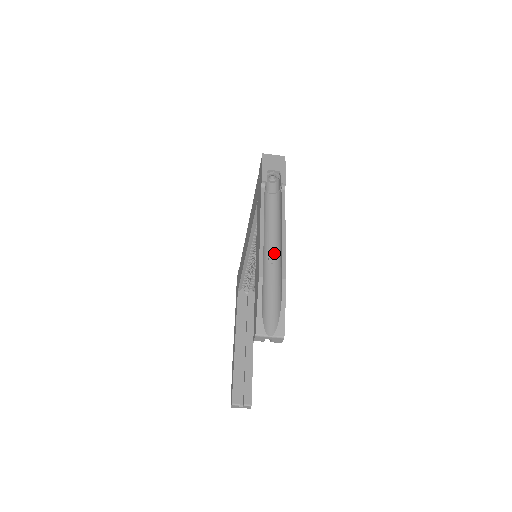
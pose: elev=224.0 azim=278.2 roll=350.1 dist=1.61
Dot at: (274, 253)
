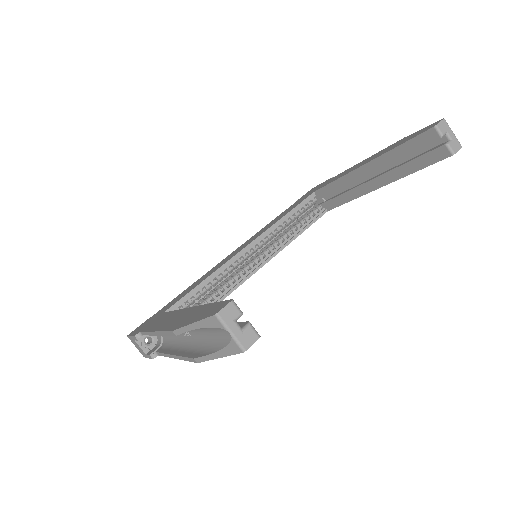
Dot at: occluded
